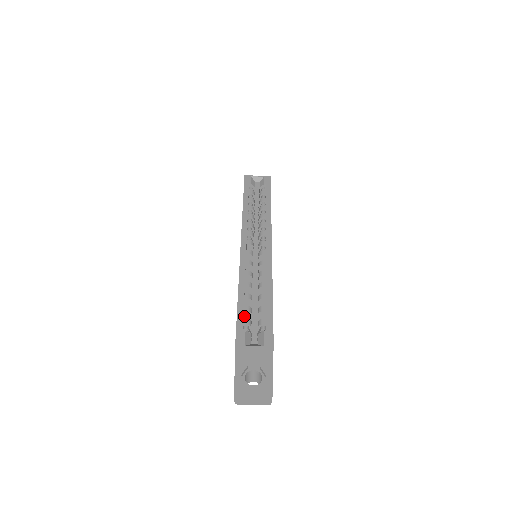
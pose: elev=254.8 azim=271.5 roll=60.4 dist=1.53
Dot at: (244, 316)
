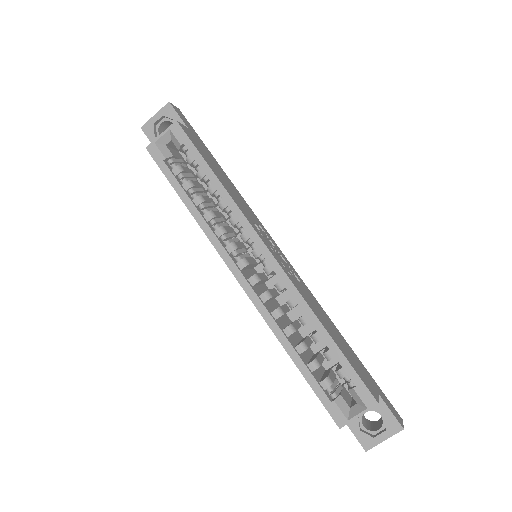
Dot at: occluded
